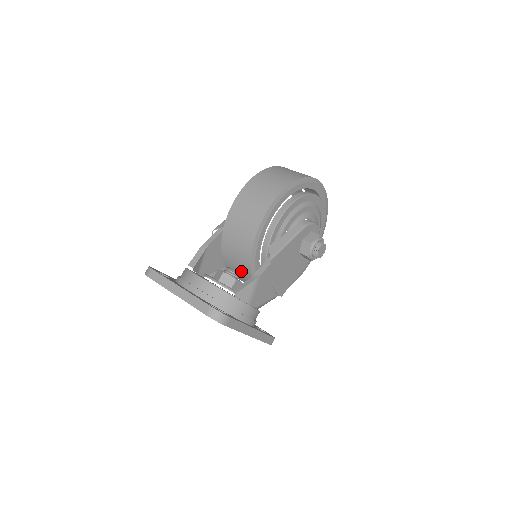
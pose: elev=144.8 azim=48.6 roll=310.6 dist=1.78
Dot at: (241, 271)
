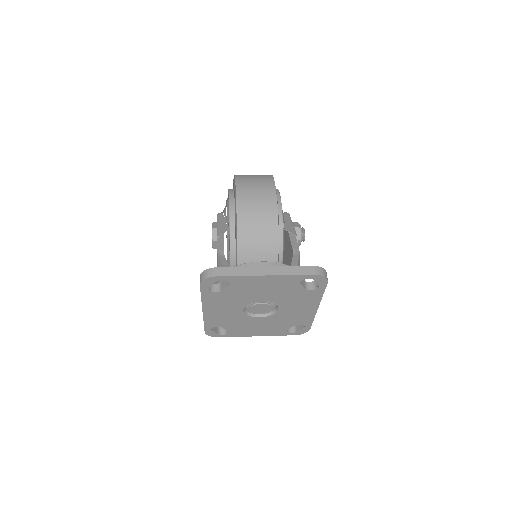
Dot at: occluded
